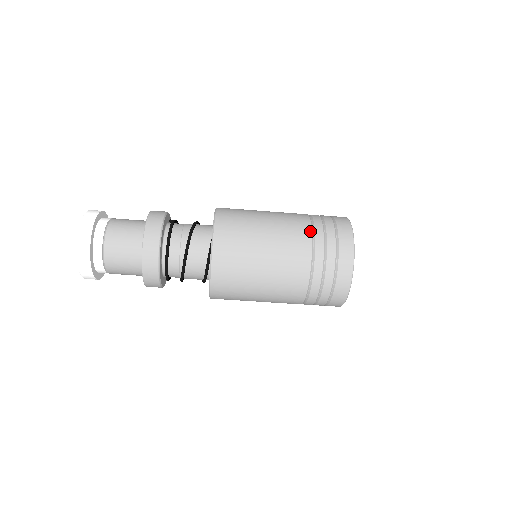
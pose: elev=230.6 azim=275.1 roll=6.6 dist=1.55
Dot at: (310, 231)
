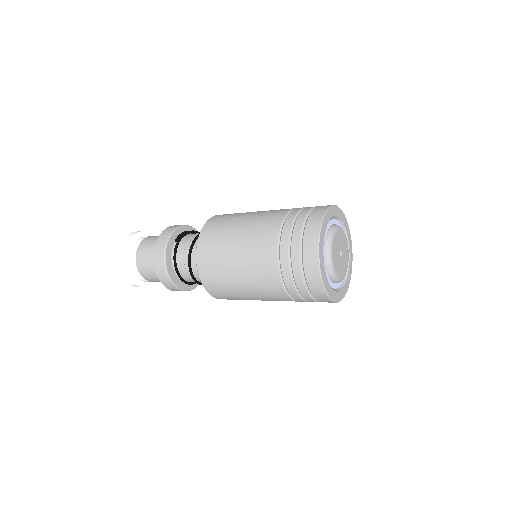
Dot at: (276, 264)
